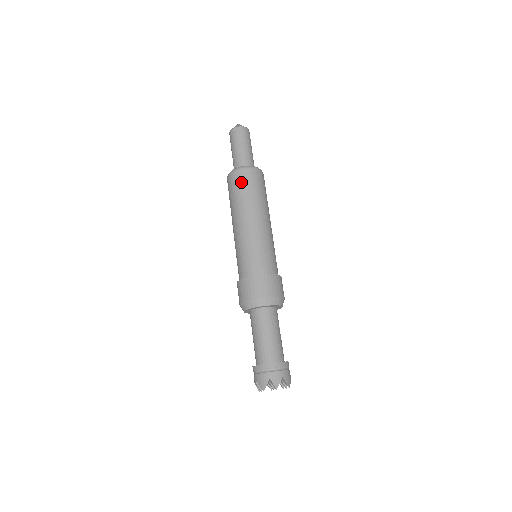
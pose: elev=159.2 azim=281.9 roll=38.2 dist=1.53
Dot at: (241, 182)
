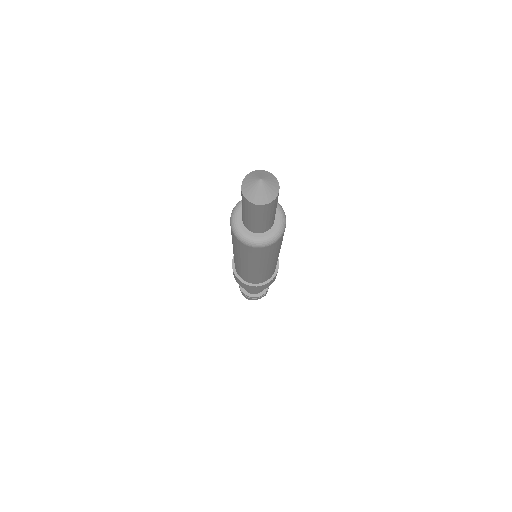
Dot at: (251, 253)
